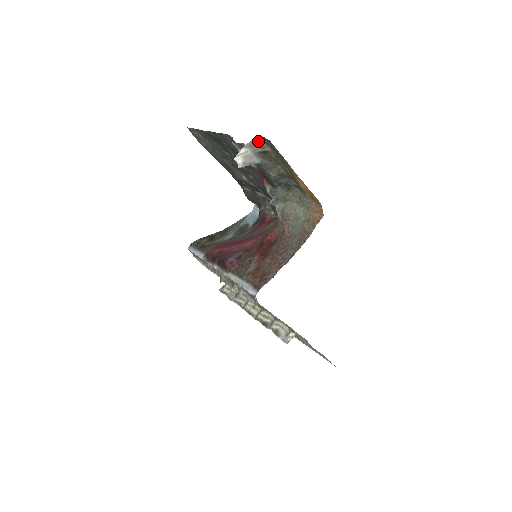
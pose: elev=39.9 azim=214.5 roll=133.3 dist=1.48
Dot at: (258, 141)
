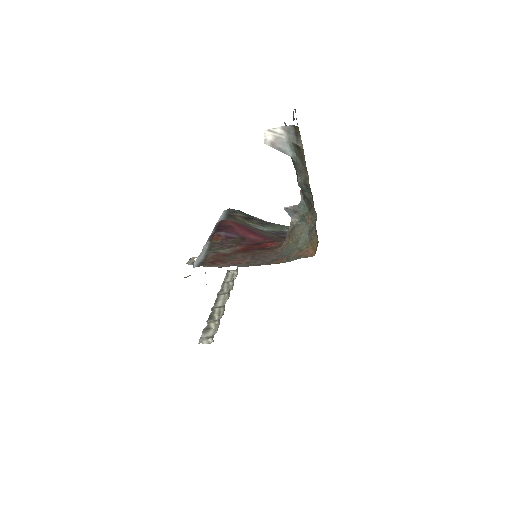
Dot at: (296, 130)
